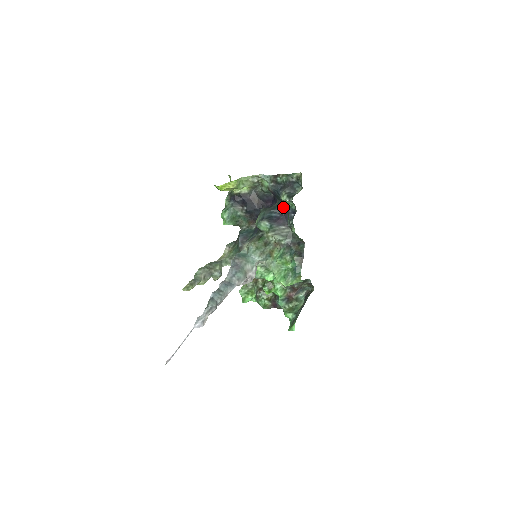
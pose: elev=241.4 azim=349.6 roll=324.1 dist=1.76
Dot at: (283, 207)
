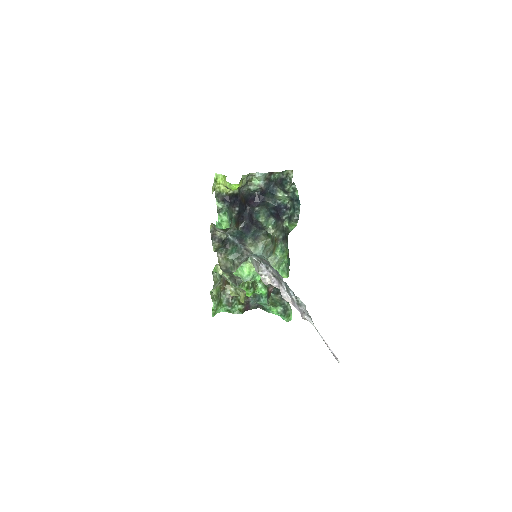
Dot at: (275, 203)
